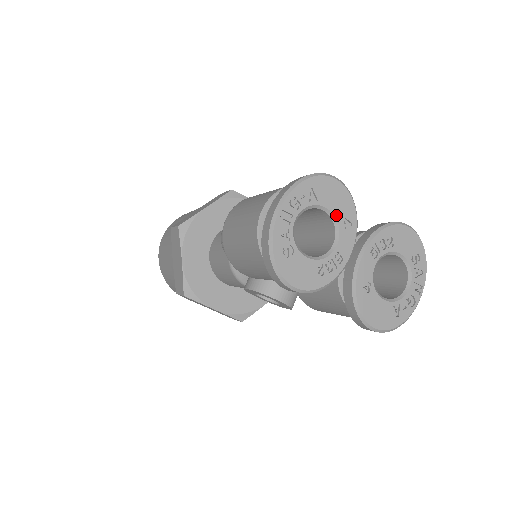
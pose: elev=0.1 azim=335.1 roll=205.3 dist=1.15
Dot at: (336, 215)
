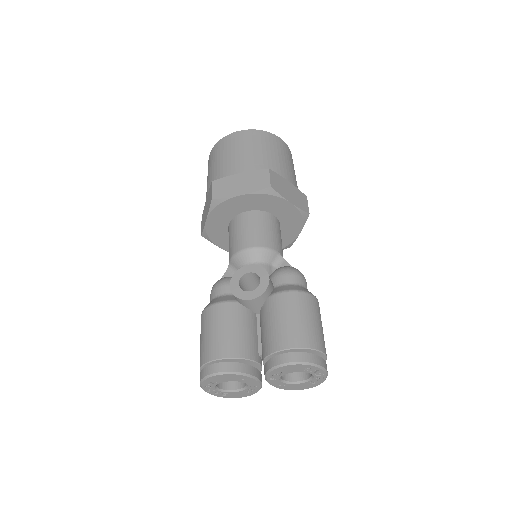
Dot at: occluded
